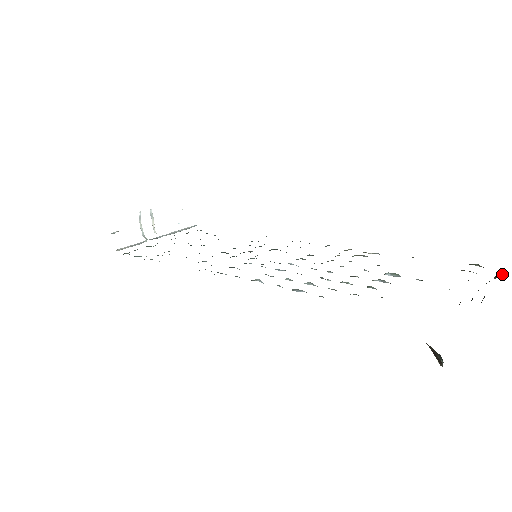
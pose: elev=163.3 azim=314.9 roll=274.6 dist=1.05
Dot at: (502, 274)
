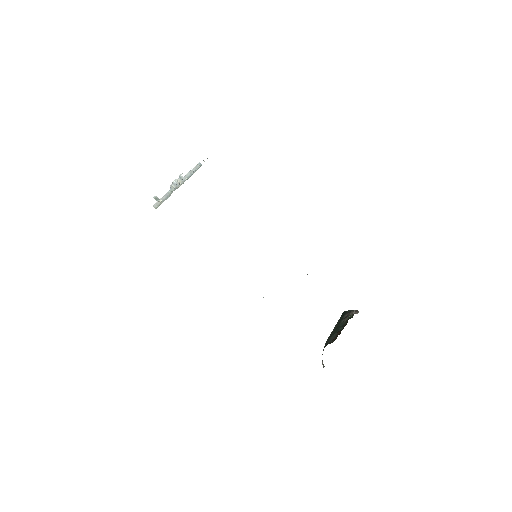
Dot at: (357, 313)
